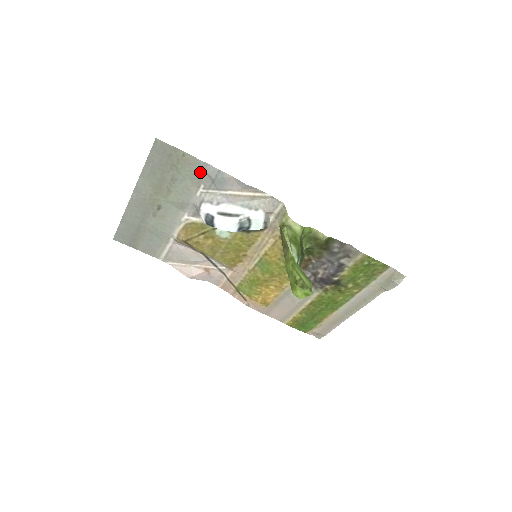
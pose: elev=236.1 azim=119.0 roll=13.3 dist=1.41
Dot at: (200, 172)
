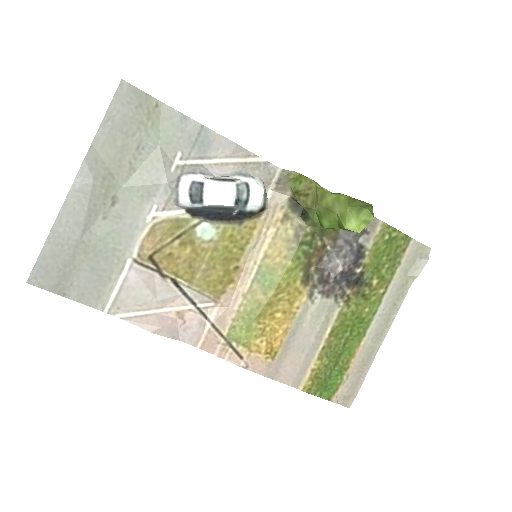
Dot at: (177, 131)
